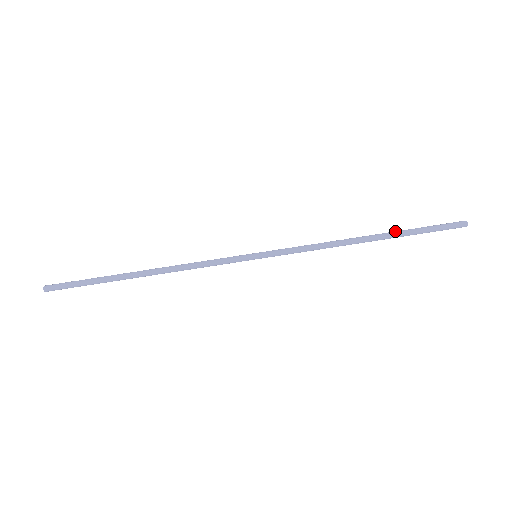
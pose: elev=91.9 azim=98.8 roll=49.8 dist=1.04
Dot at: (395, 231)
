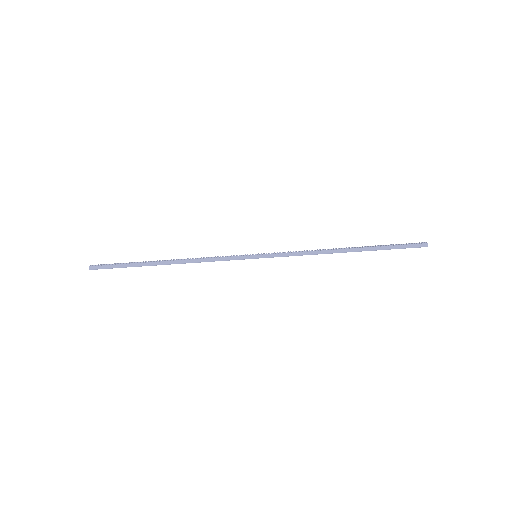
Dot at: (369, 247)
